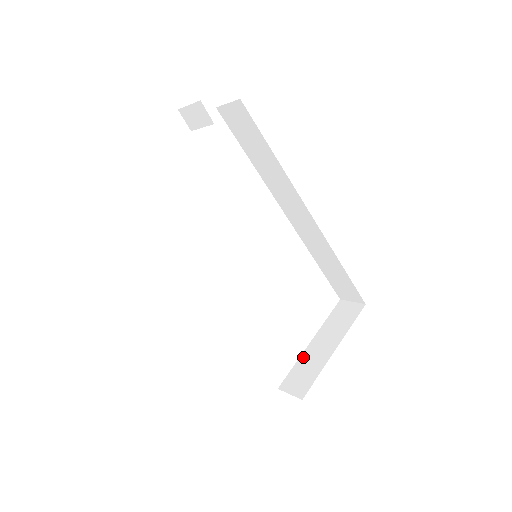
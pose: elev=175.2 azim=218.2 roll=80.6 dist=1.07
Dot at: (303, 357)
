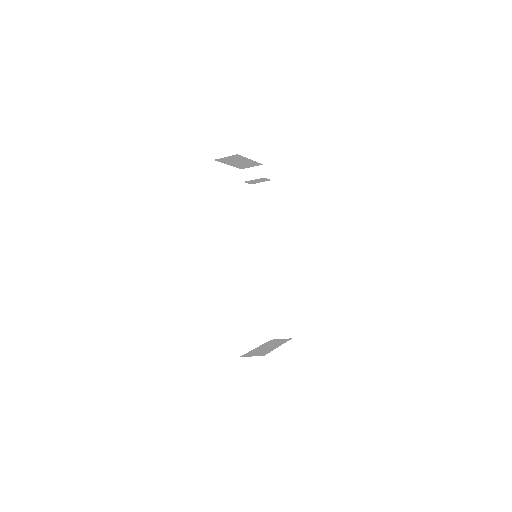
Dot at: (254, 350)
